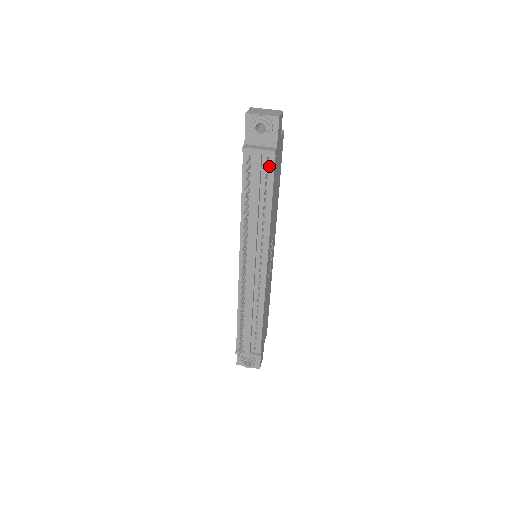
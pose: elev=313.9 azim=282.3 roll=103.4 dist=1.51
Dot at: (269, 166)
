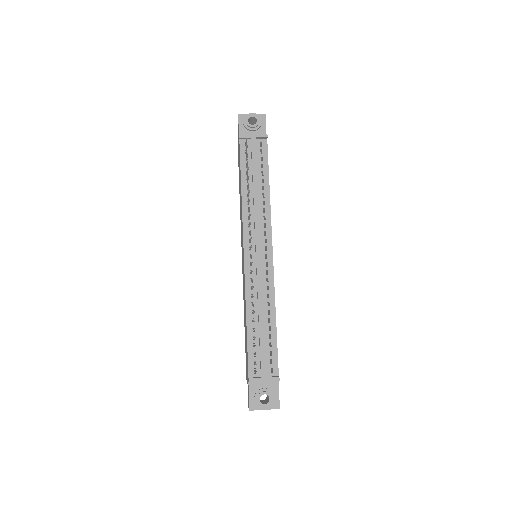
Dot at: (263, 150)
